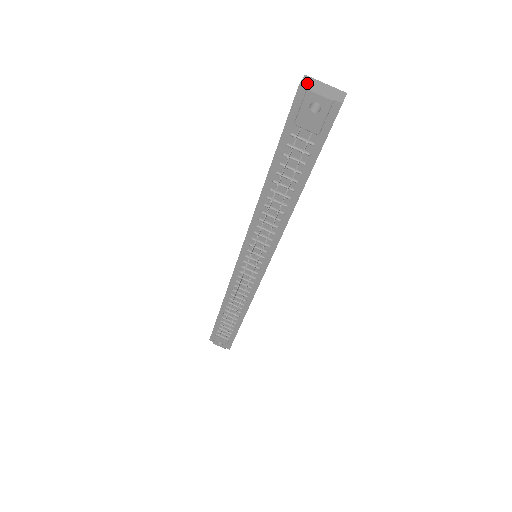
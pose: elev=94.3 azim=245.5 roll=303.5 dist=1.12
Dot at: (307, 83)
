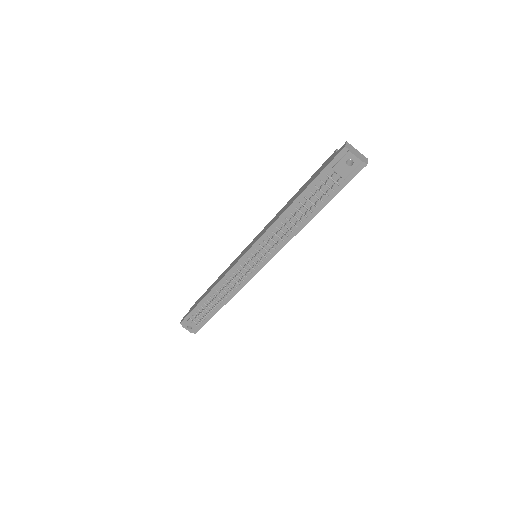
Dot at: (349, 147)
